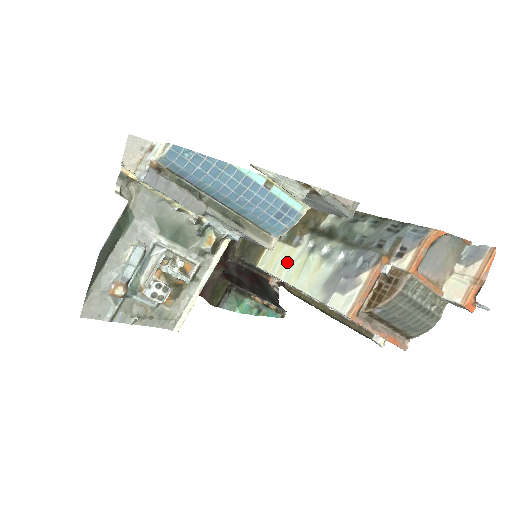
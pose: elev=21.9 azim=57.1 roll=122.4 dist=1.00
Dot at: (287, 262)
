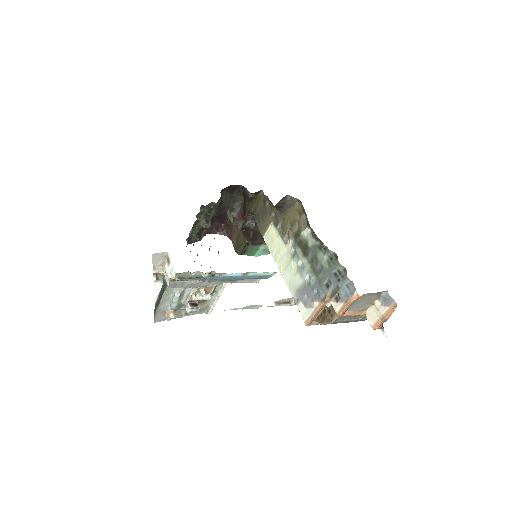
Dot at: (280, 253)
